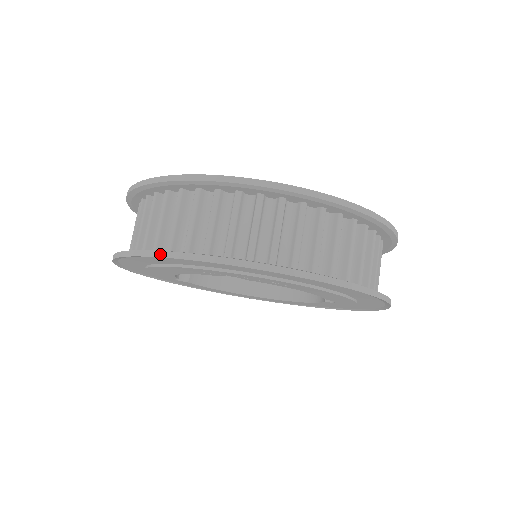
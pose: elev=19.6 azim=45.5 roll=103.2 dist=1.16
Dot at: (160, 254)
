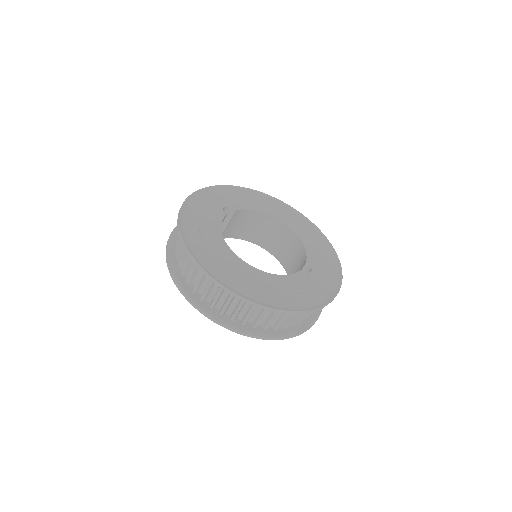
Dot at: (180, 290)
